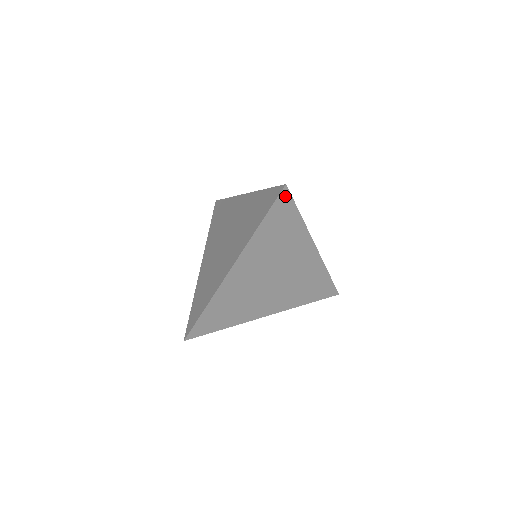
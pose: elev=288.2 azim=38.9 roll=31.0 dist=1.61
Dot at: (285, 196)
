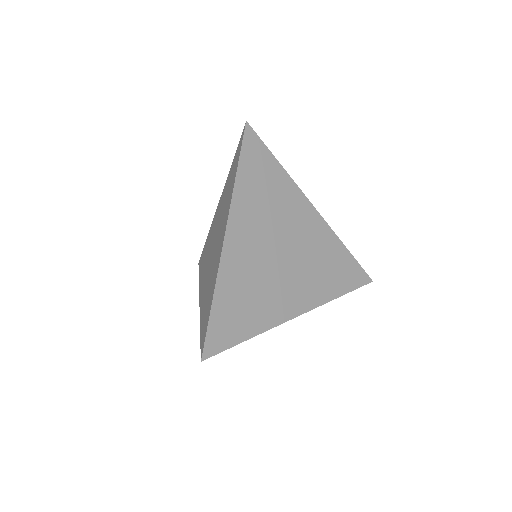
Dot at: (251, 136)
